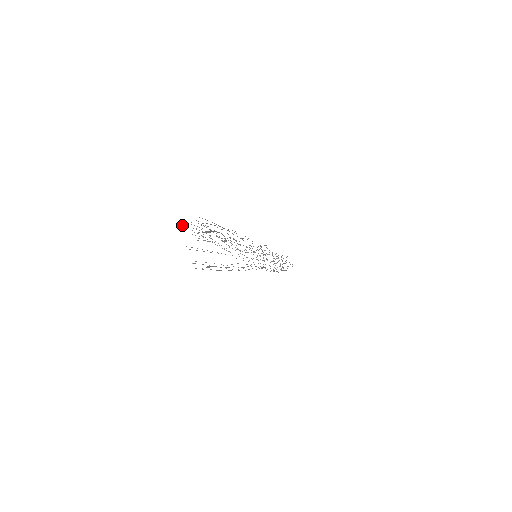
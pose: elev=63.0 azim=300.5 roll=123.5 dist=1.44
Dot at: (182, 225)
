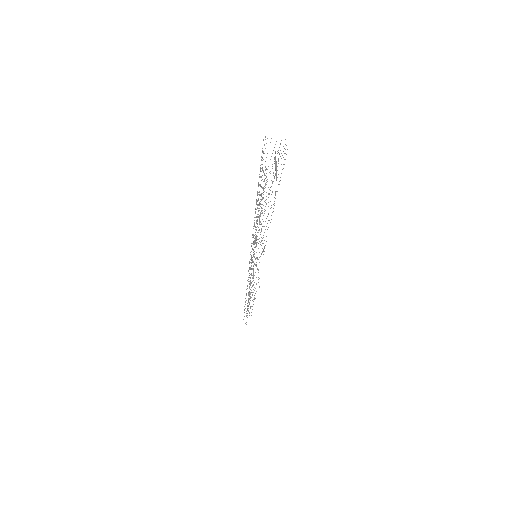
Dot at: occluded
